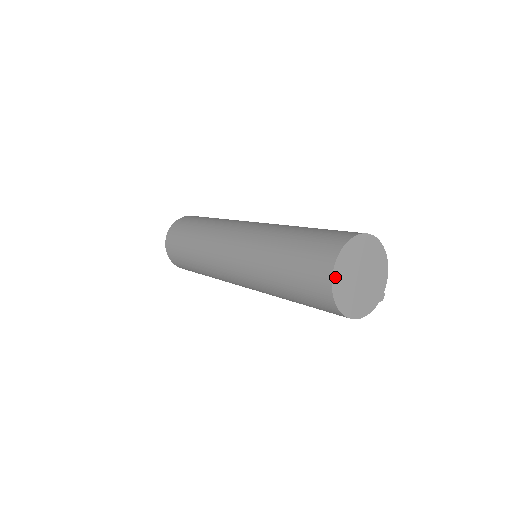
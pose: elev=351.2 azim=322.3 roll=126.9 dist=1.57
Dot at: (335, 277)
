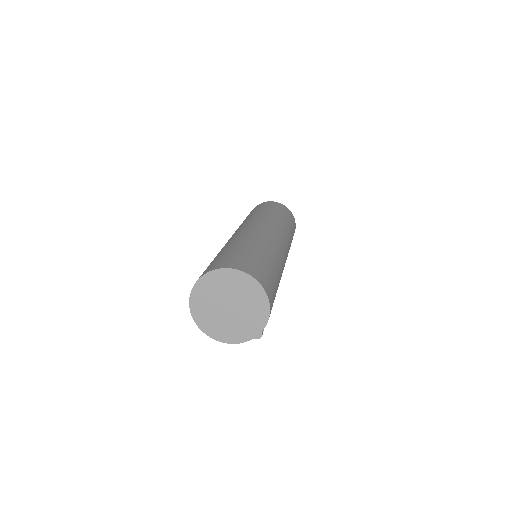
Dot at: (194, 296)
